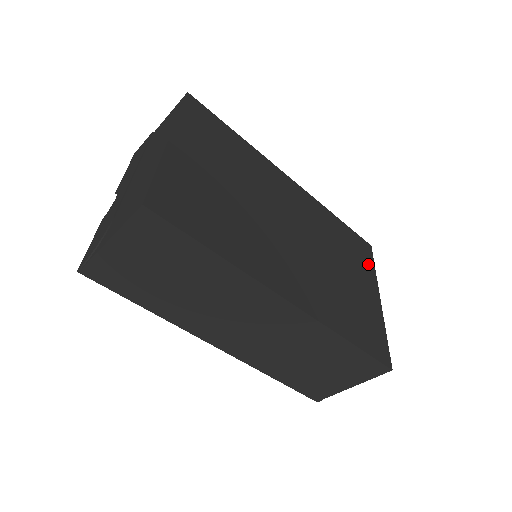
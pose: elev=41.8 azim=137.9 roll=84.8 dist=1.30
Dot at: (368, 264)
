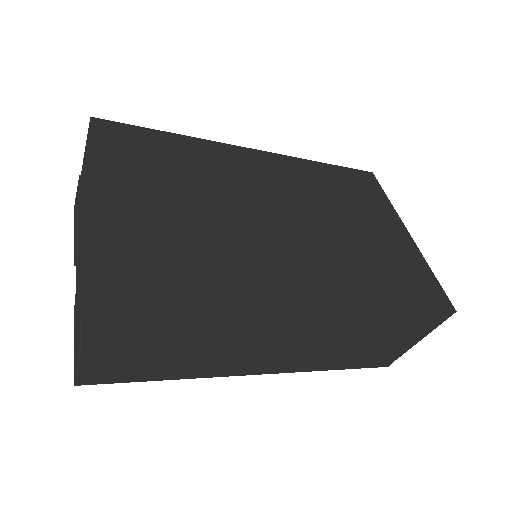
Dot at: (379, 198)
